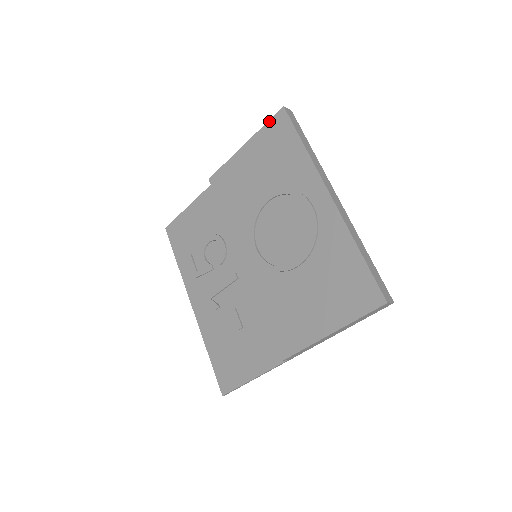
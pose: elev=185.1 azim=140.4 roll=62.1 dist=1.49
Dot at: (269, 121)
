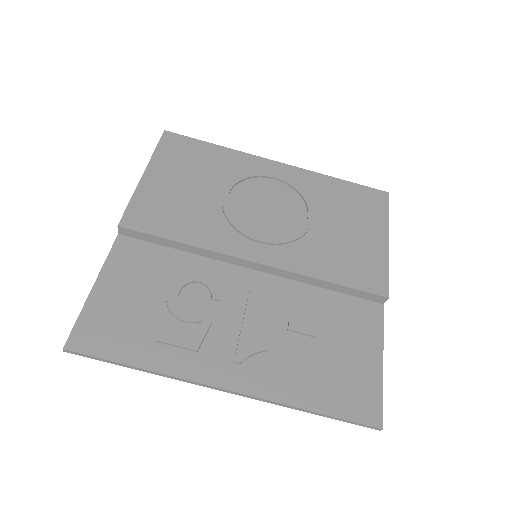
Dot at: (158, 144)
